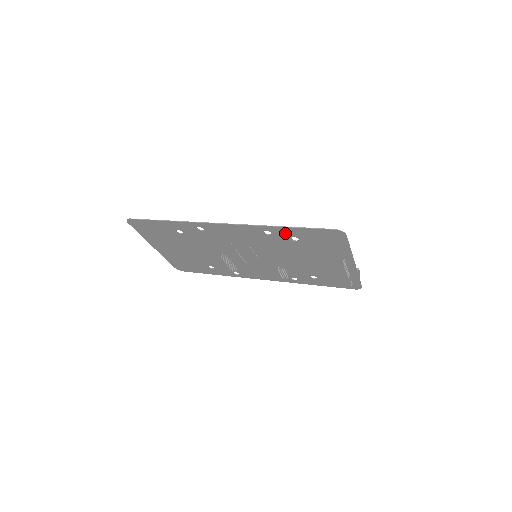
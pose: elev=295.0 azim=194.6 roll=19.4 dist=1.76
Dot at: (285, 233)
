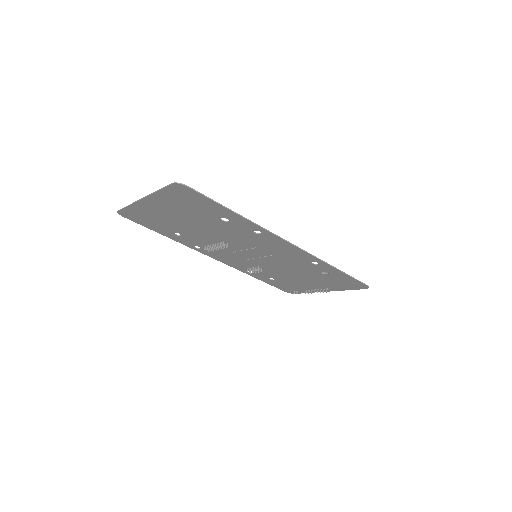
Dot at: (328, 269)
